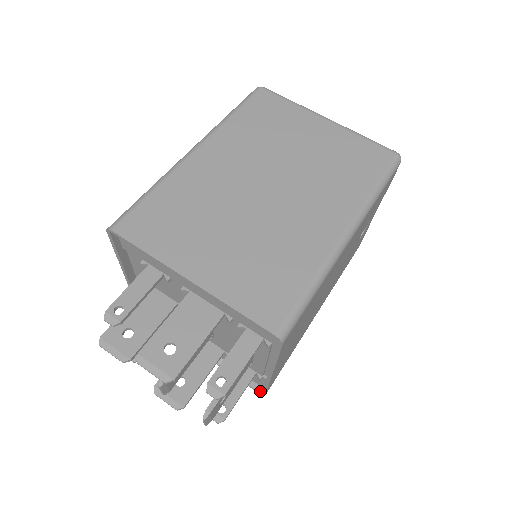
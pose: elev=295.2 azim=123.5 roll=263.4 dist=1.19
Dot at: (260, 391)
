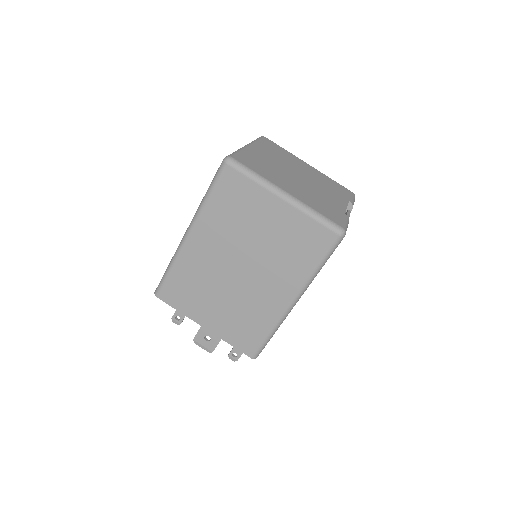
Dot at: occluded
